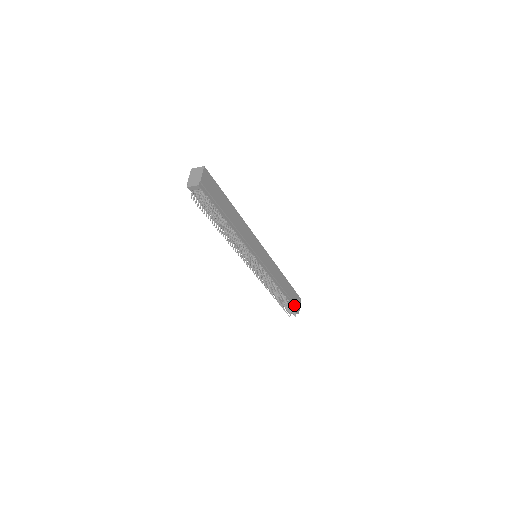
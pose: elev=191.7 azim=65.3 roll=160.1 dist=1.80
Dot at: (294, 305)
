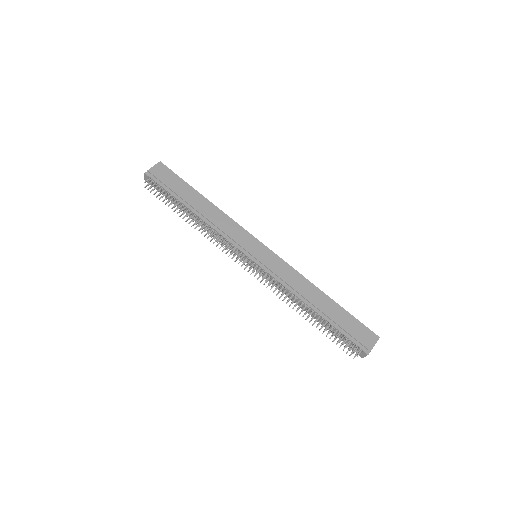
Dot at: (352, 338)
